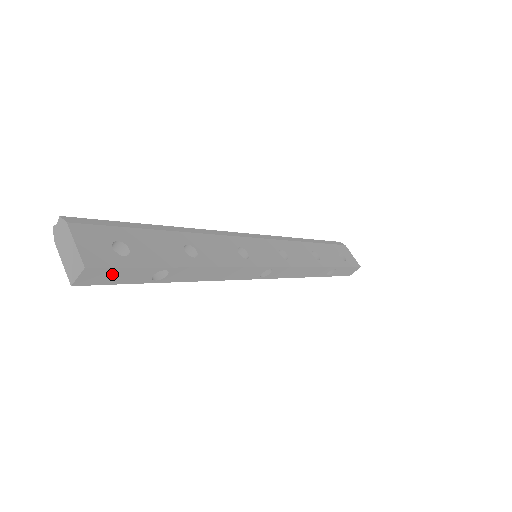
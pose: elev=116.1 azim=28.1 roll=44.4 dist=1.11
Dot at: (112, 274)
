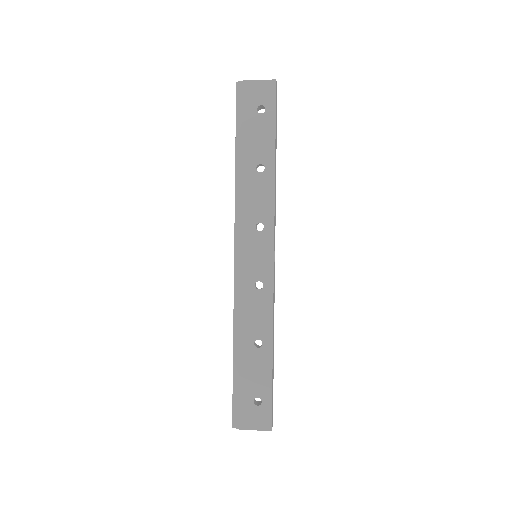
Dot at: (276, 104)
